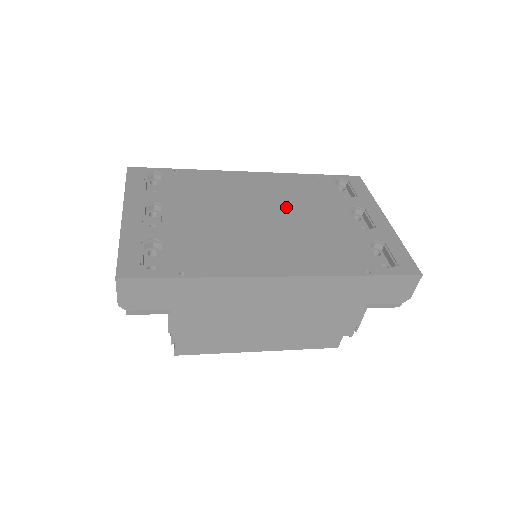
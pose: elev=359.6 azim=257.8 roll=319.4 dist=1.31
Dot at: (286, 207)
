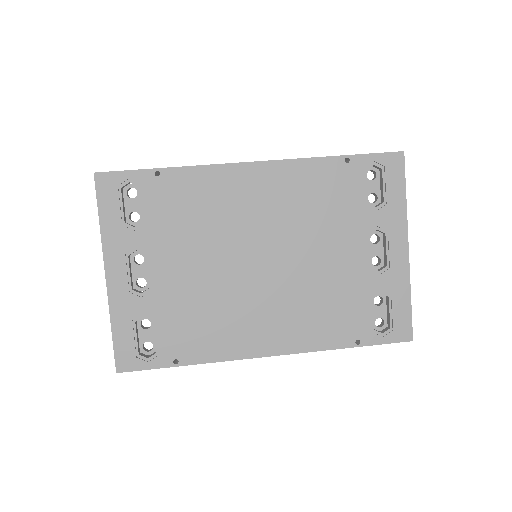
Dot at: (291, 239)
